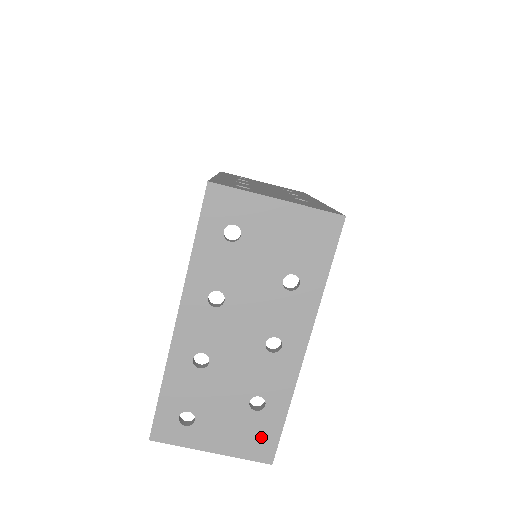
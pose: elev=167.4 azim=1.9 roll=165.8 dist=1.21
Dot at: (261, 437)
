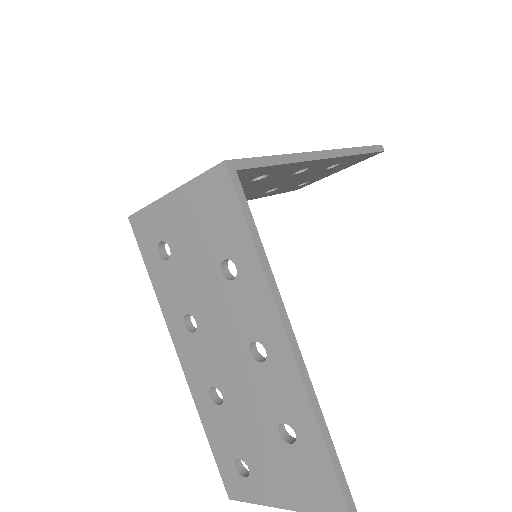
Dot at: (317, 480)
